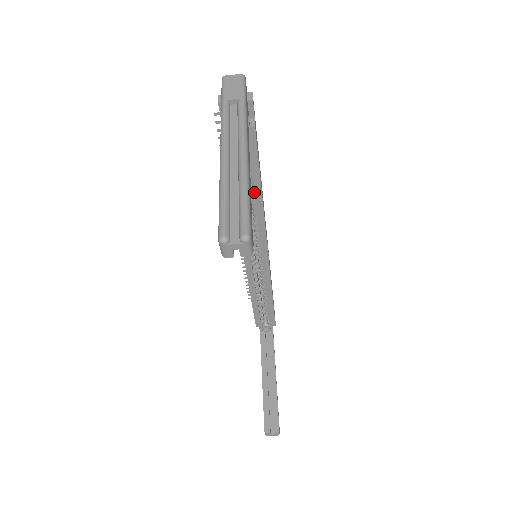
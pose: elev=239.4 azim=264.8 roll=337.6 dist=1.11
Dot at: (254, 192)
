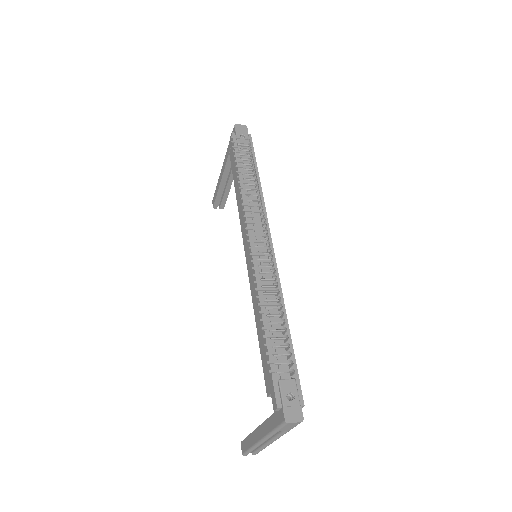
Dot at: occluded
